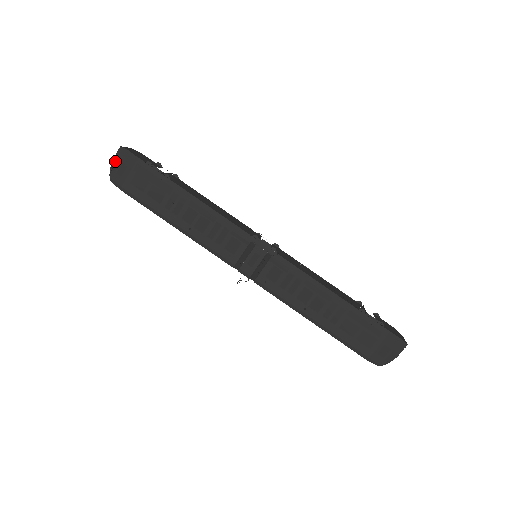
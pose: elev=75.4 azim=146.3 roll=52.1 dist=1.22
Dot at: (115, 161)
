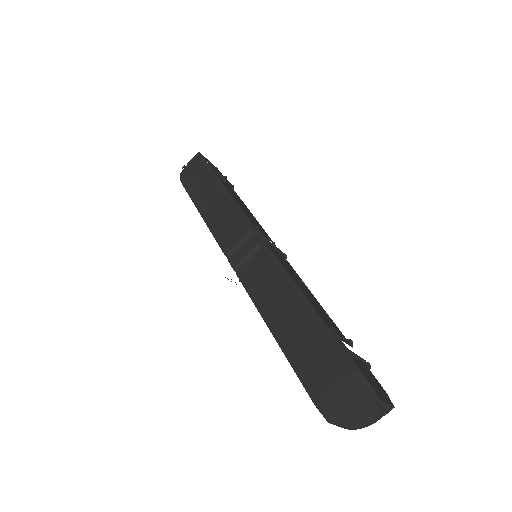
Dot at: (190, 162)
